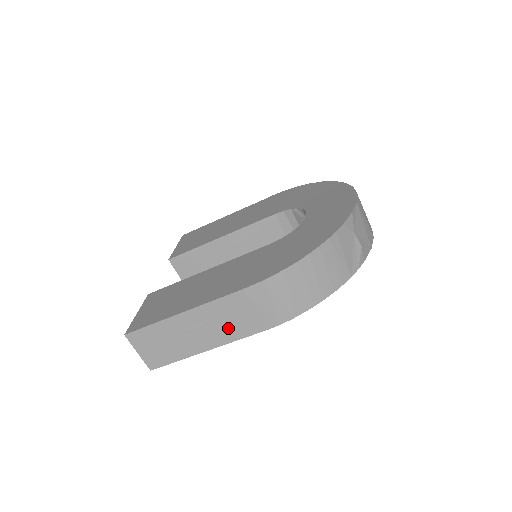
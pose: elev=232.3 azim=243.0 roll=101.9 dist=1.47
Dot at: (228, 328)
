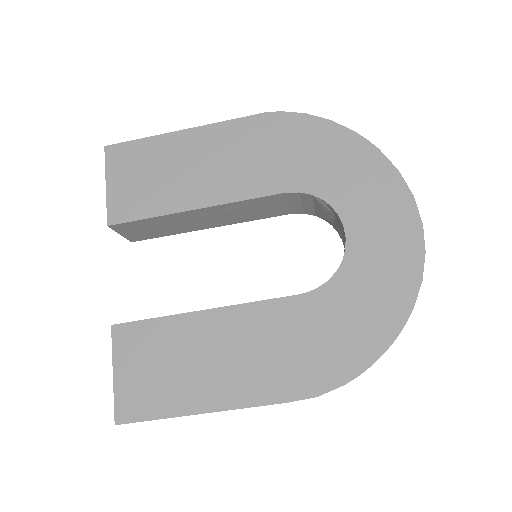
Dot at: occluded
